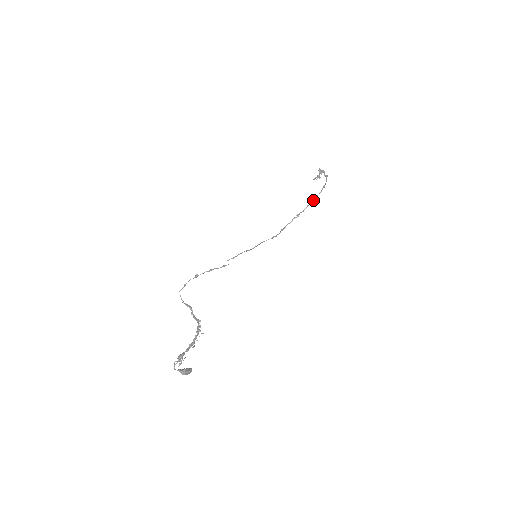
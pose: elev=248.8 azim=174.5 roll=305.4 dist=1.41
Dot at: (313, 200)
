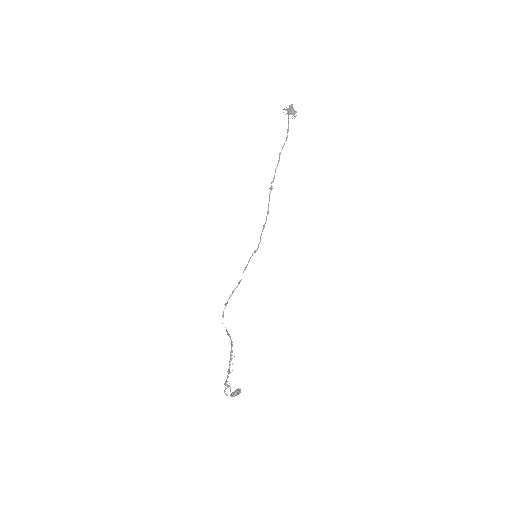
Dot at: (279, 159)
